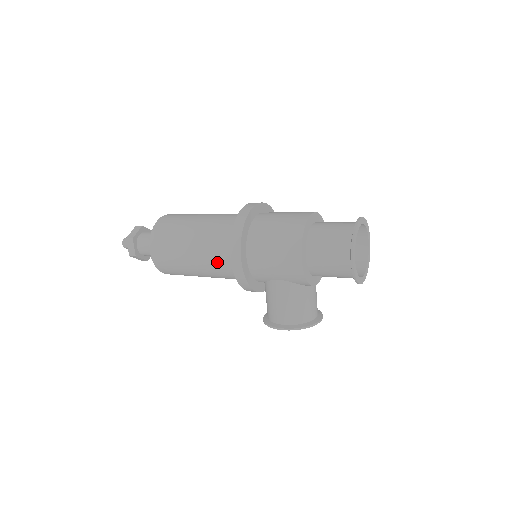
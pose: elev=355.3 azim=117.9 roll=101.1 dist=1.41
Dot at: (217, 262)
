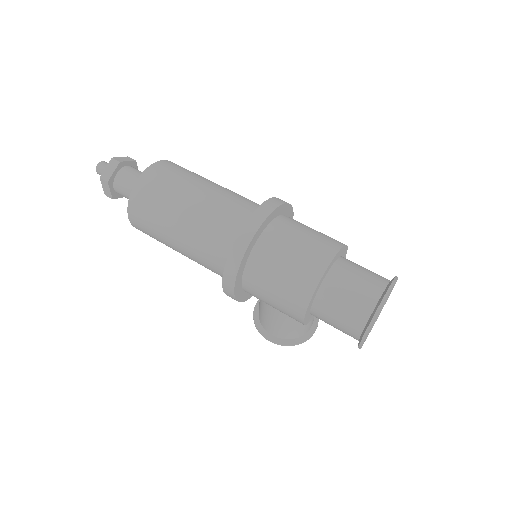
Dot at: (207, 266)
